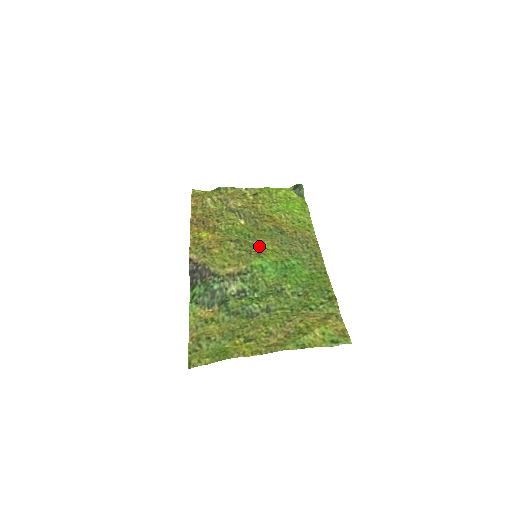
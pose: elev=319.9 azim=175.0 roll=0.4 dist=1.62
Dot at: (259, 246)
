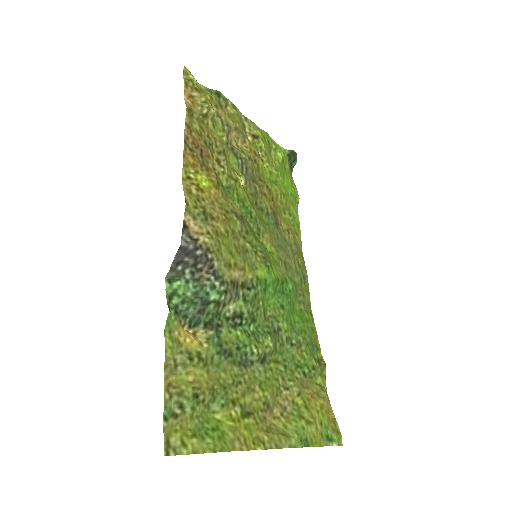
Dot at: (259, 239)
